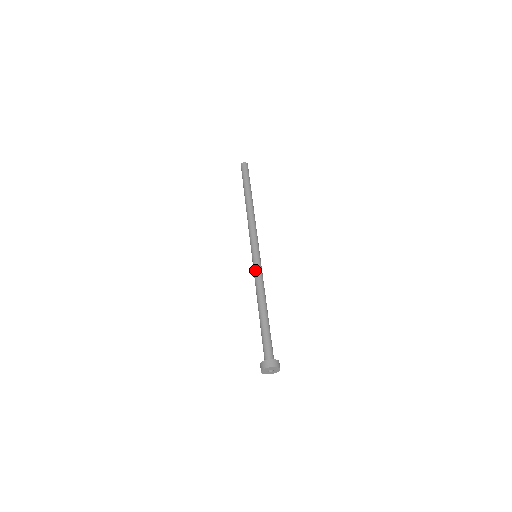
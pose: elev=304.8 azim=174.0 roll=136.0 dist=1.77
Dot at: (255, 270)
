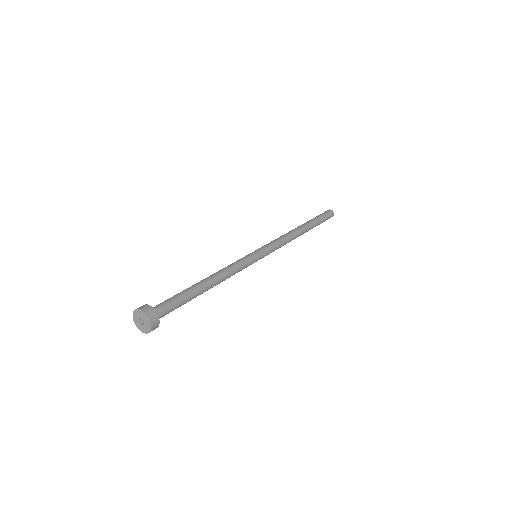
Dot at: (238, 260)
